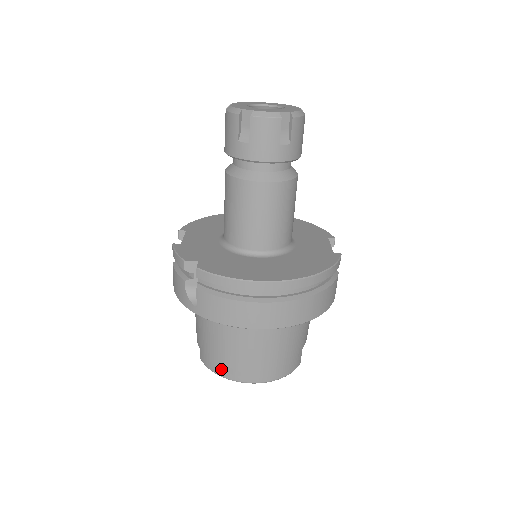
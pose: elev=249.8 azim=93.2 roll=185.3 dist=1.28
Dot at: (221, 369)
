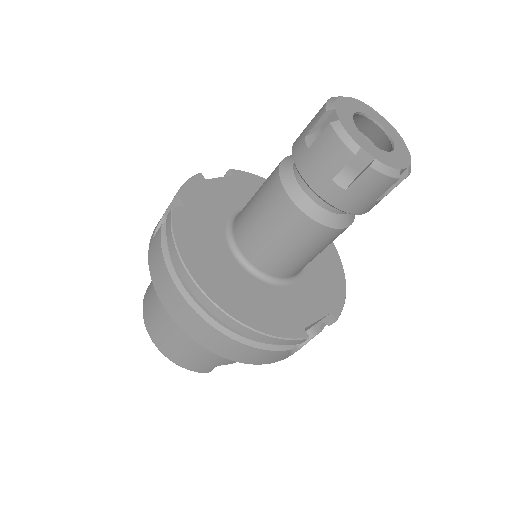
Dot at: (145, 304)
